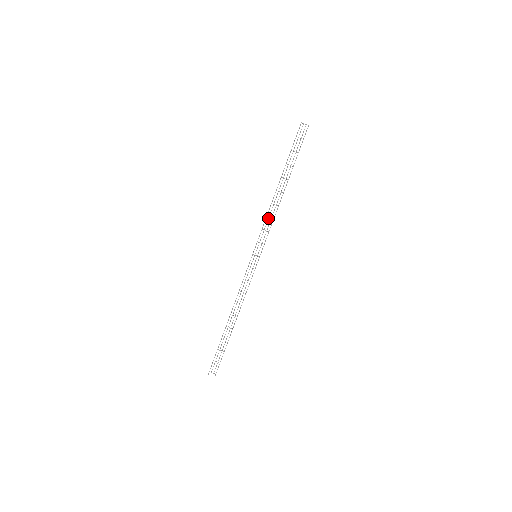
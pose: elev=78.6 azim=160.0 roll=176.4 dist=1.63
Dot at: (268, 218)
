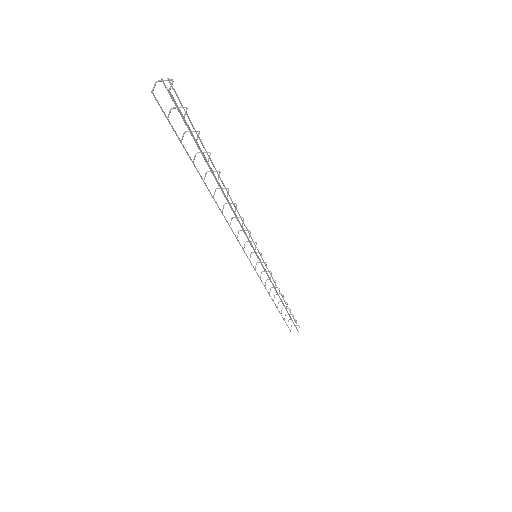
Dot at: (236, 218)
